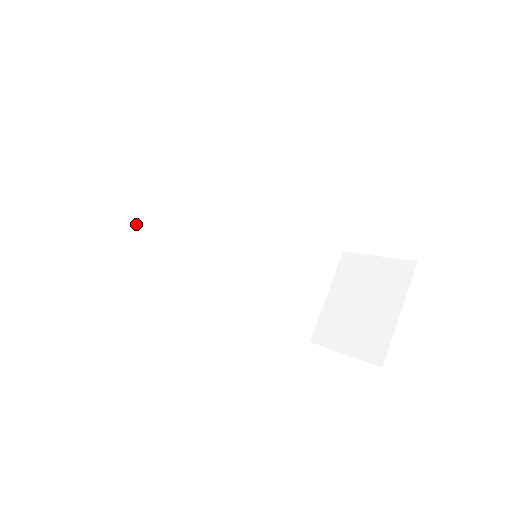
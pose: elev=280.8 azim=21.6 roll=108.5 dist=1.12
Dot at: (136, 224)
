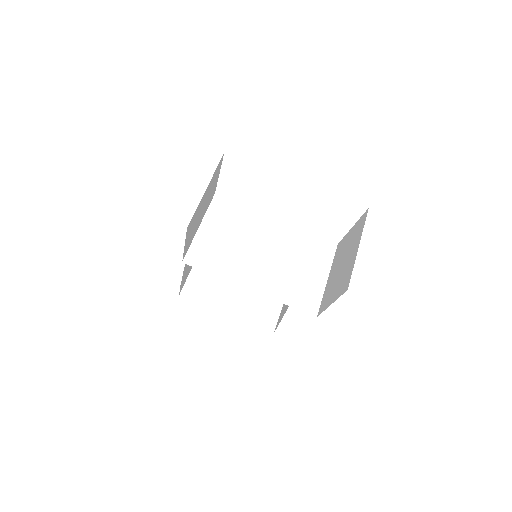
Dot at: (193, 280)
